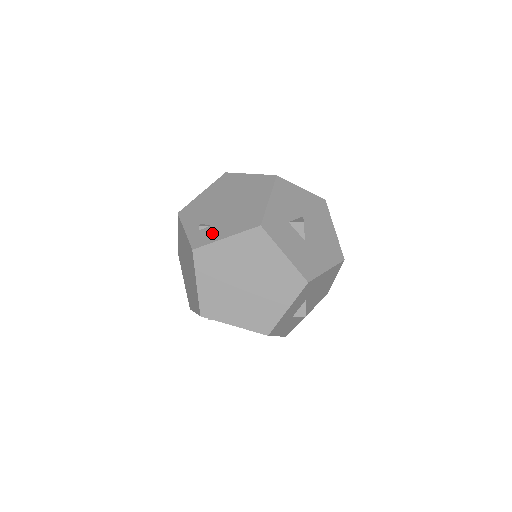
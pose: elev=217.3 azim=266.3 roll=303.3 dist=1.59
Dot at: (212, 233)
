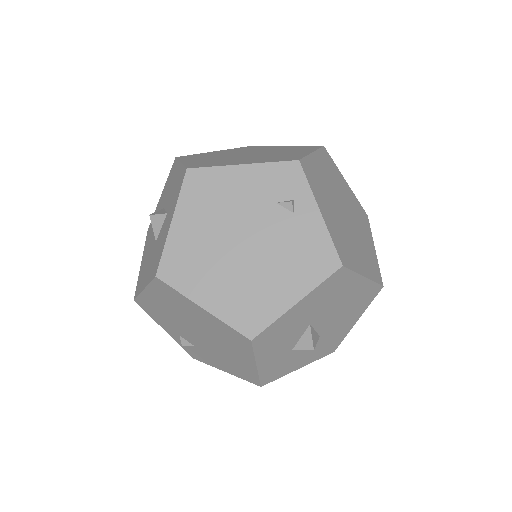
Dot at: (204, 357)
